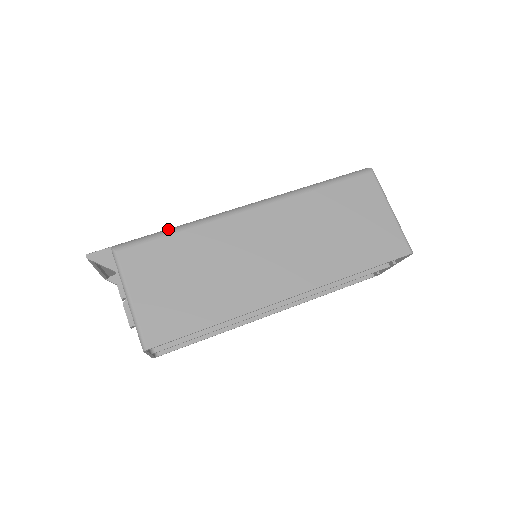
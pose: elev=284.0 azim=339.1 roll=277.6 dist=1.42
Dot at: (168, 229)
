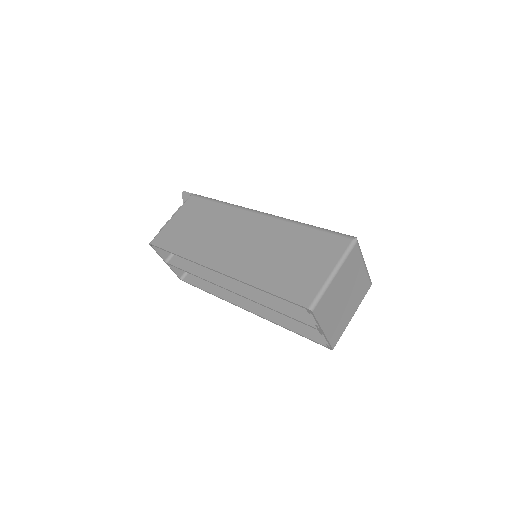
Dot at: occluded
